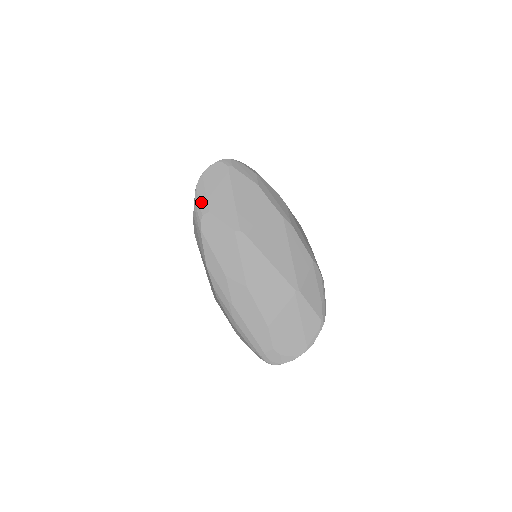
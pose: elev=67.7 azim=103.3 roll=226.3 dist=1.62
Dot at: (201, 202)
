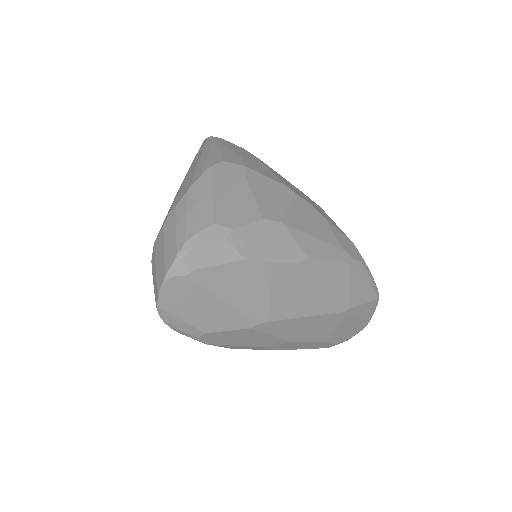
Dot at: (184, 330)
